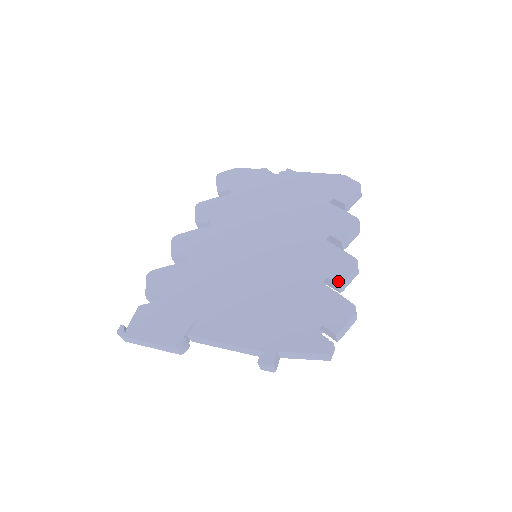
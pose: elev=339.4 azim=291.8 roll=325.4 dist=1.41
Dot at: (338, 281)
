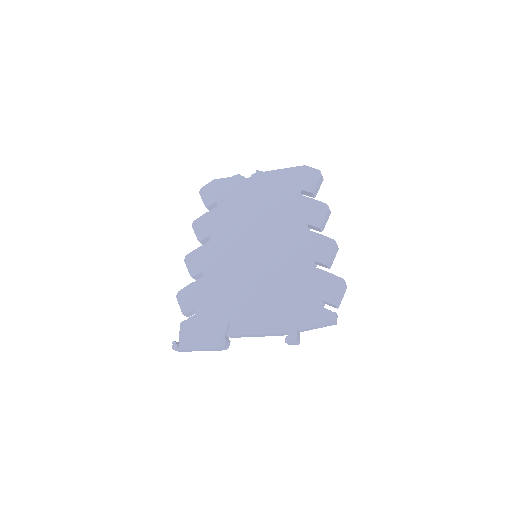
Dot at: (326, 262)
